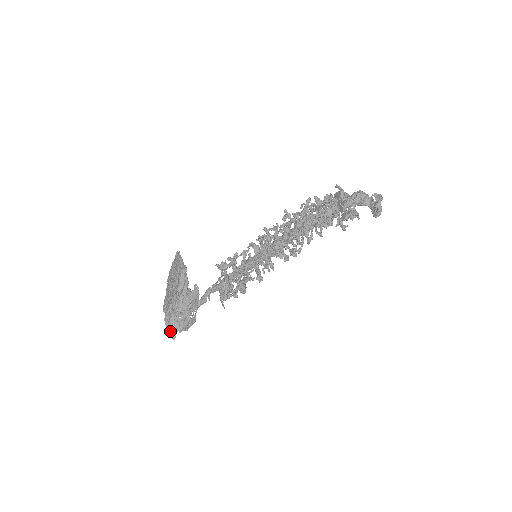
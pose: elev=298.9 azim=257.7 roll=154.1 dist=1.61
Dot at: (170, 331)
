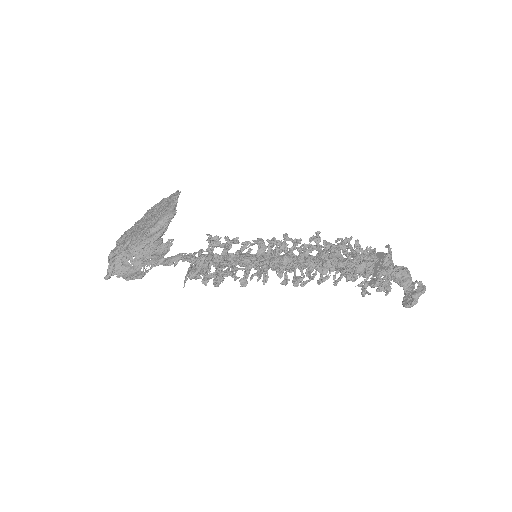
Dot at: (108, 268)
